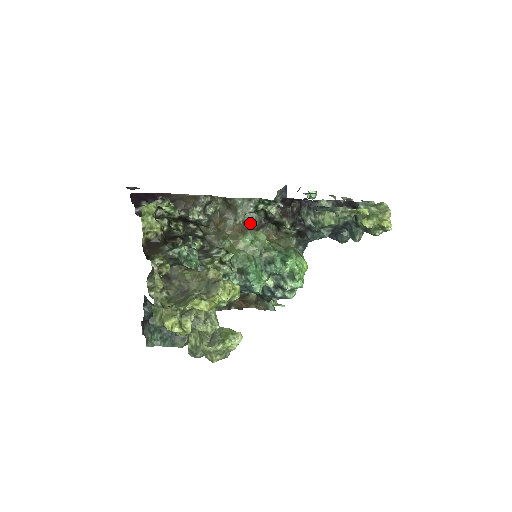
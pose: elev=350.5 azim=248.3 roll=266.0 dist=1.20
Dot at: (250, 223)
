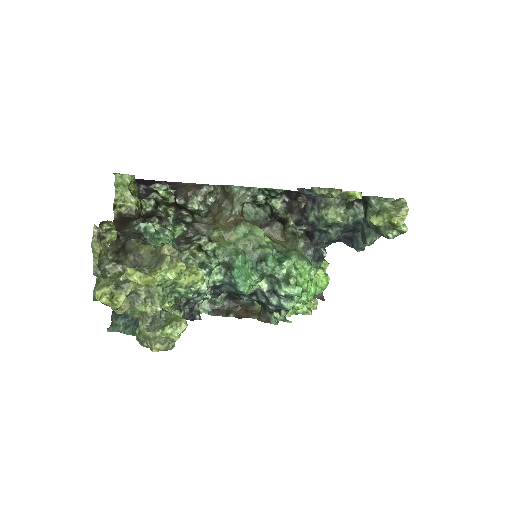
Dot at: (253, 218)
